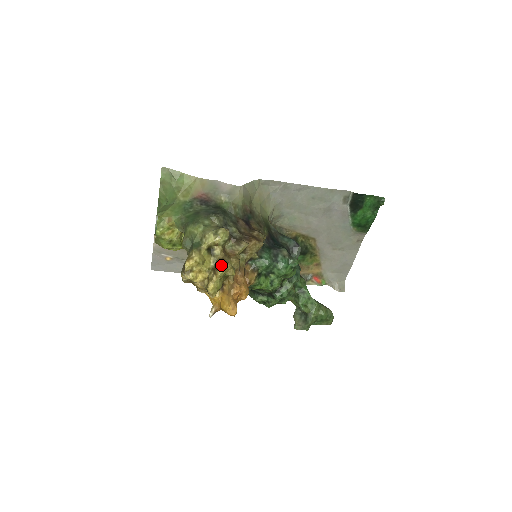
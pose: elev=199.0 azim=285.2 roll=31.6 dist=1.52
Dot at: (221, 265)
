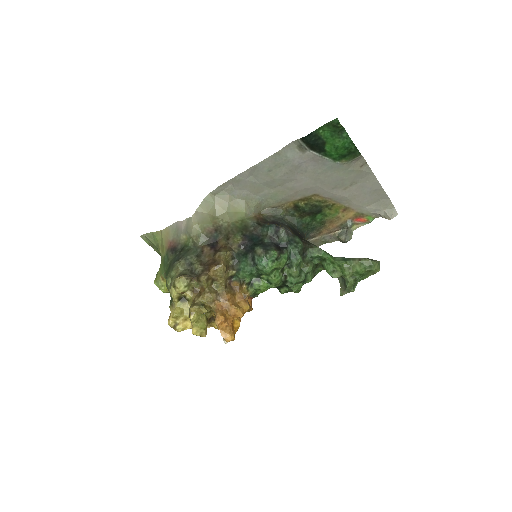
Dot at: (189, 311)
